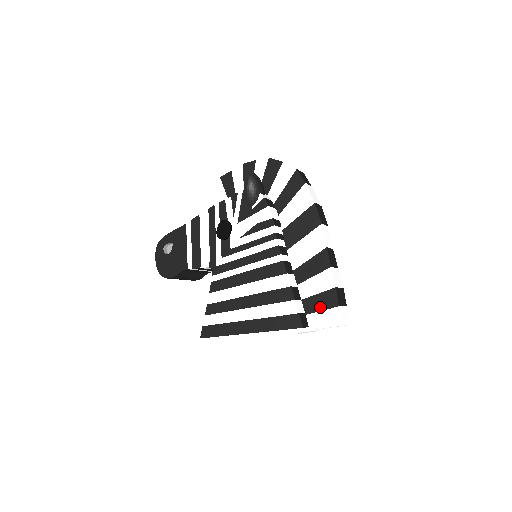
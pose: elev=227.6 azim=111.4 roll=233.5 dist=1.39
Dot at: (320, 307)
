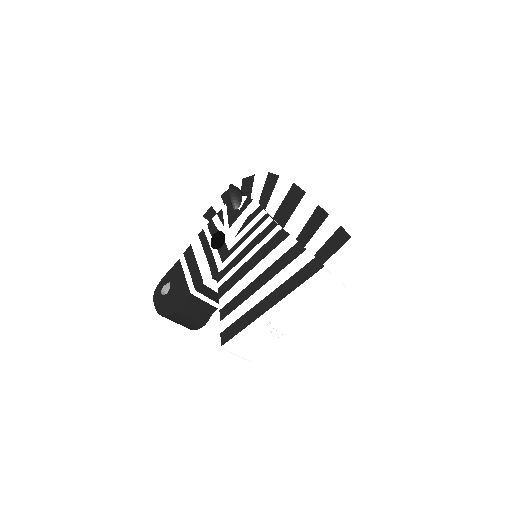
Dot at: (334, 249)
